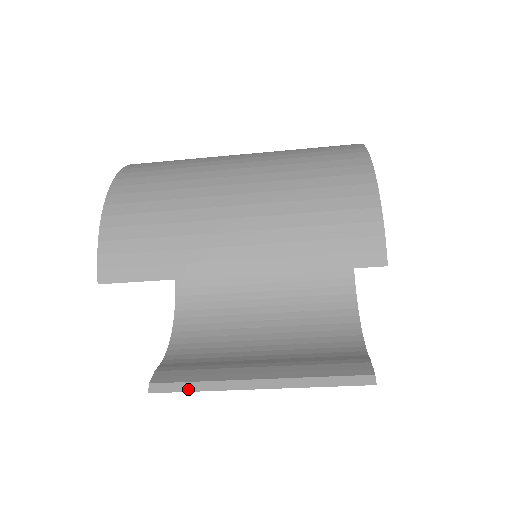
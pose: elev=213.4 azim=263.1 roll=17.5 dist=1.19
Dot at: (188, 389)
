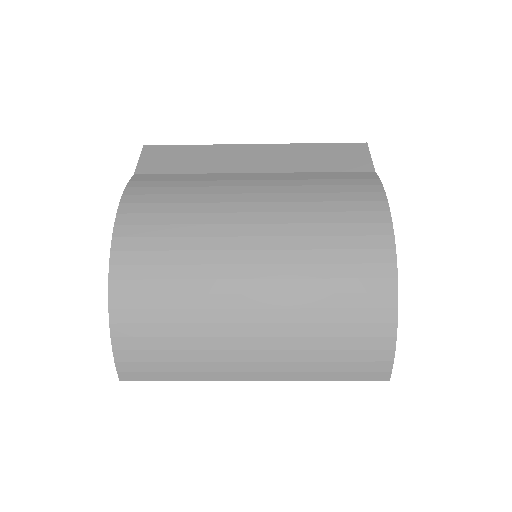
Dot at: occluded
